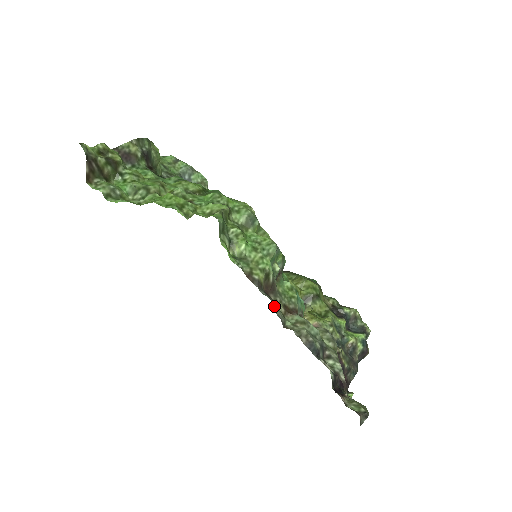
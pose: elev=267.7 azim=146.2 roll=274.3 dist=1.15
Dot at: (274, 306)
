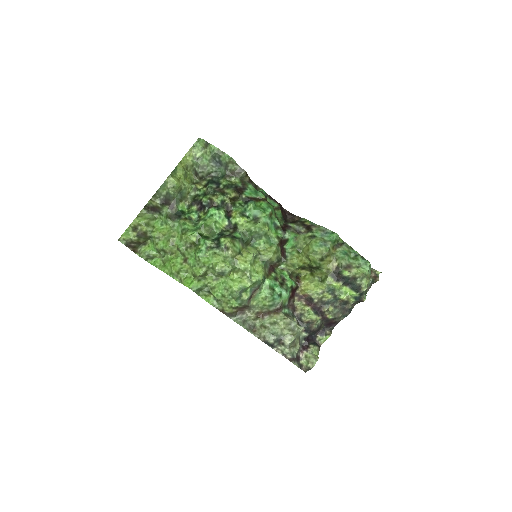
Dot at: (244, 320)
